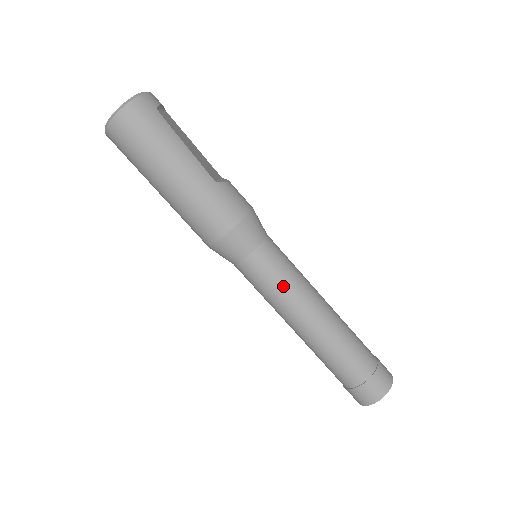
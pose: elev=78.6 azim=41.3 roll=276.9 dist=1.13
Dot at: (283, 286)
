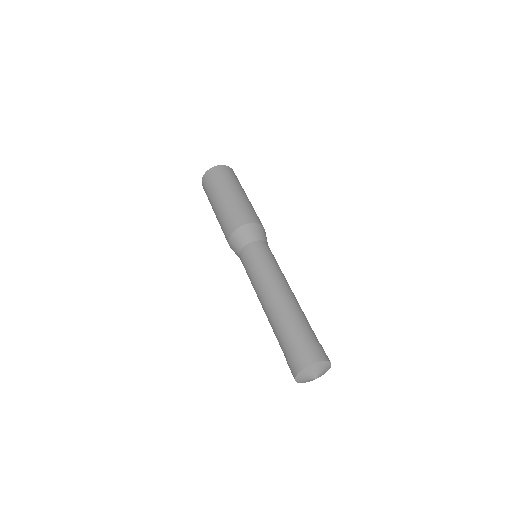
Dot at: (276, 264)
